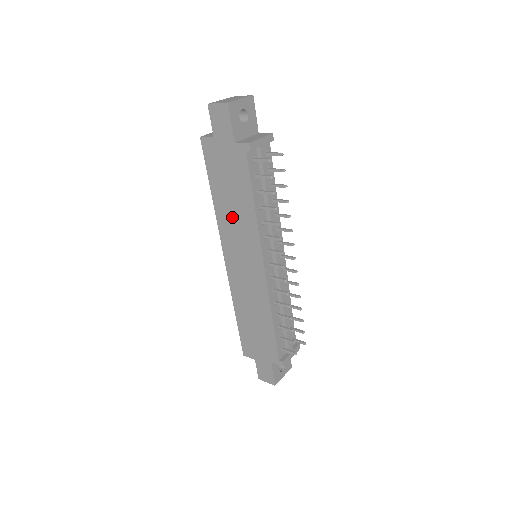
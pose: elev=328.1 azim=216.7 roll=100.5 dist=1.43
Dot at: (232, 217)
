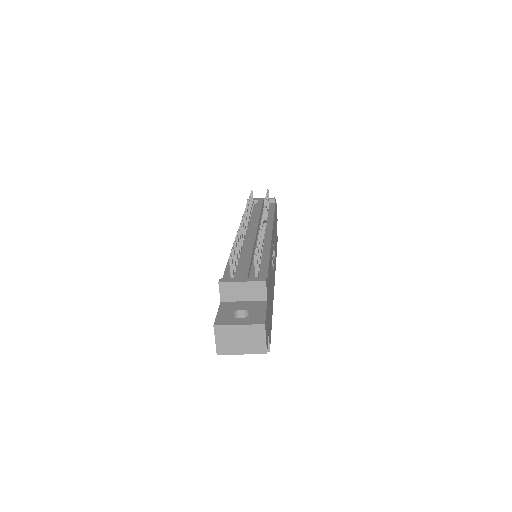
Dot at: occluded
